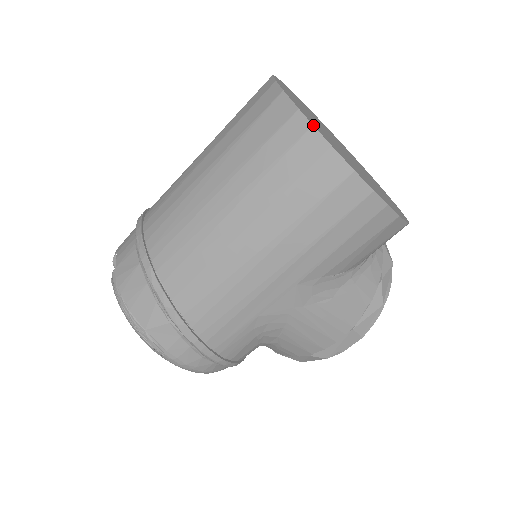
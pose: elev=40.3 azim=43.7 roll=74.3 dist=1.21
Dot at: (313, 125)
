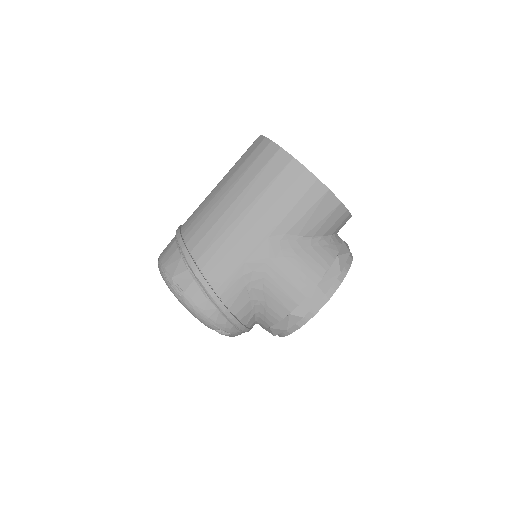
Dot at: occluded
